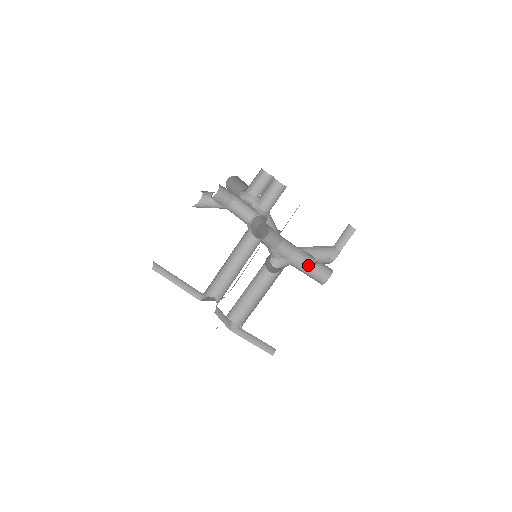
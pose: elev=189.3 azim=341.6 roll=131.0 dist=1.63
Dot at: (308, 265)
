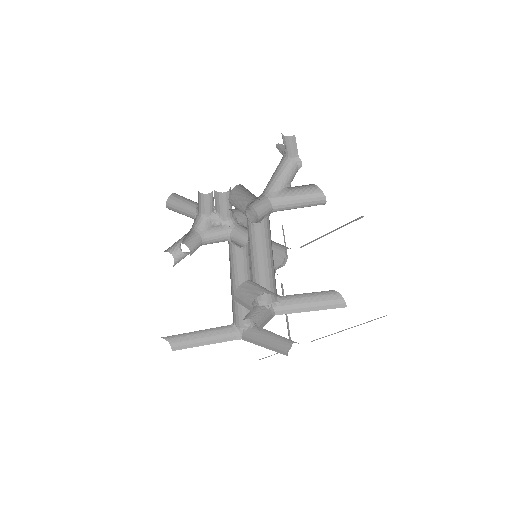
Dot at: (294, 205)
